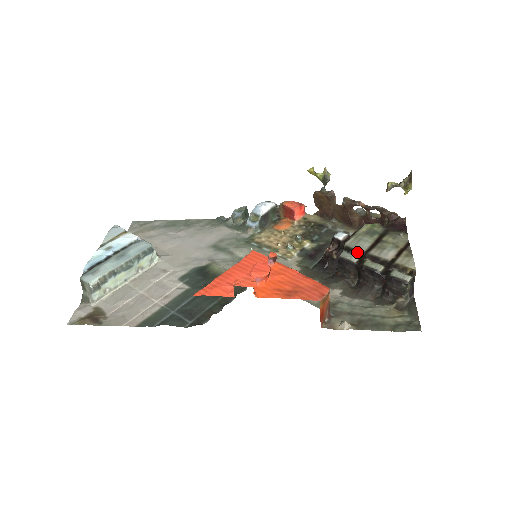
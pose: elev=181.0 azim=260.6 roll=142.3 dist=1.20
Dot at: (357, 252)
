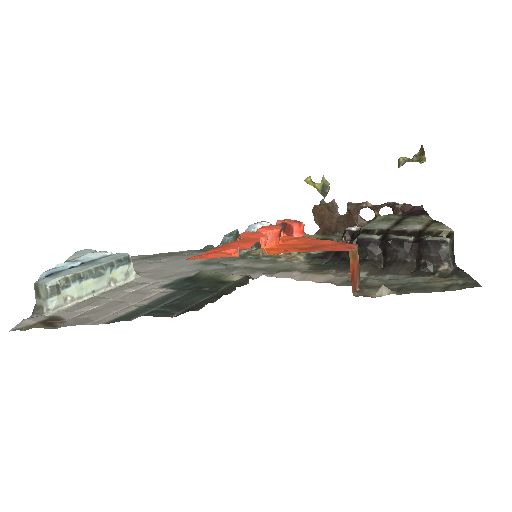
Dot at: (377, 231)
